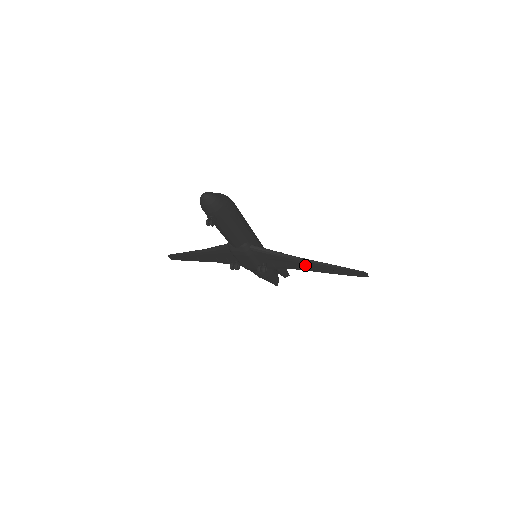
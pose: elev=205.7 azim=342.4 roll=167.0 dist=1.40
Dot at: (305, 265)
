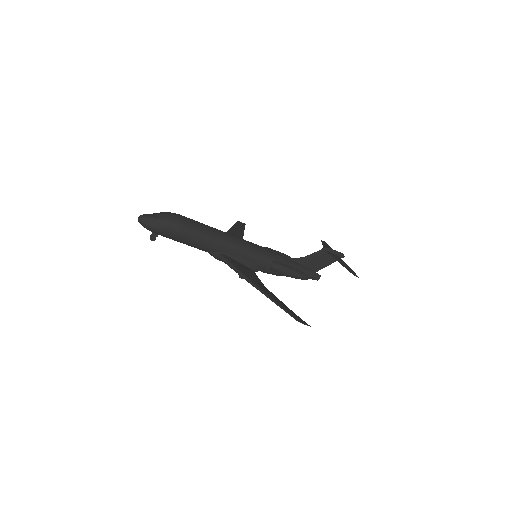
Dot at: occluded
